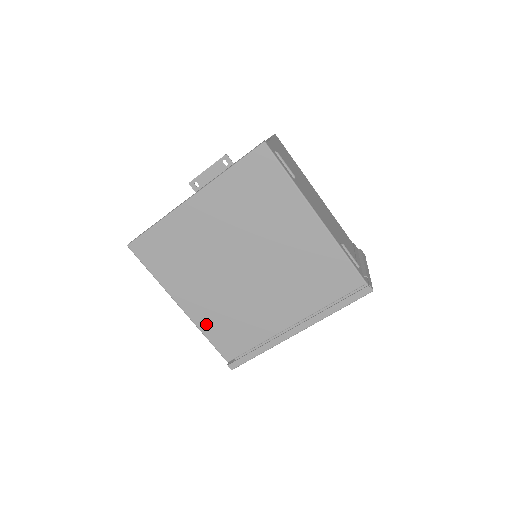
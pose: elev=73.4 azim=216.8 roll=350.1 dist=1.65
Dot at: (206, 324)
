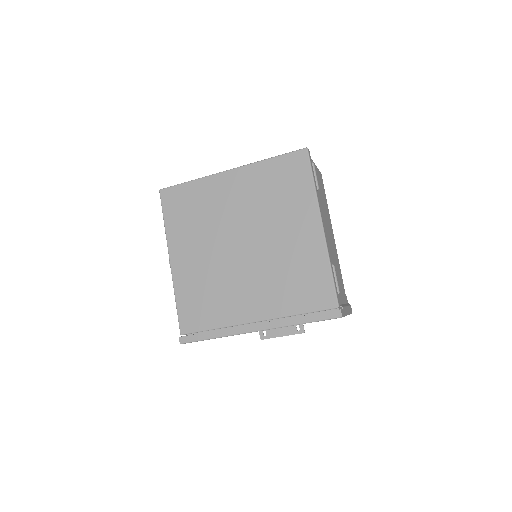
Dot at: (182, 287)
